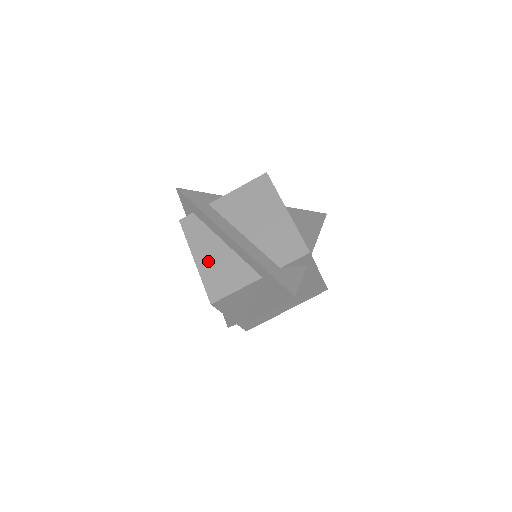
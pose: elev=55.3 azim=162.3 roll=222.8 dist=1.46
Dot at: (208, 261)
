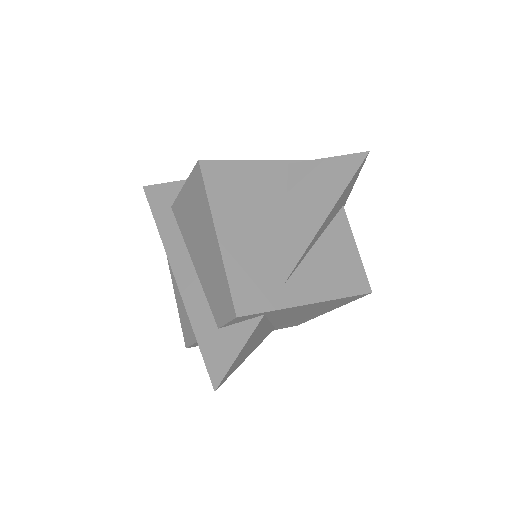
Dot at: occluded
